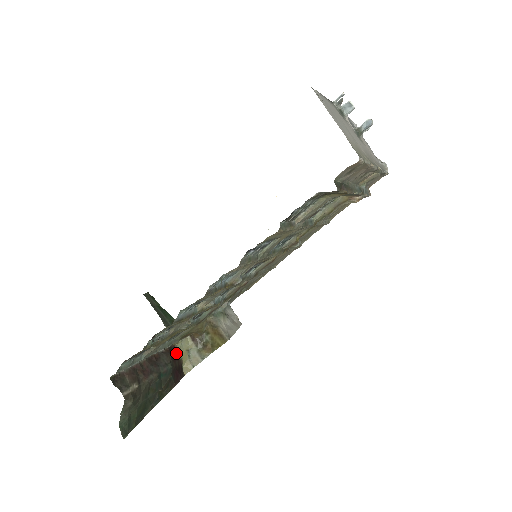
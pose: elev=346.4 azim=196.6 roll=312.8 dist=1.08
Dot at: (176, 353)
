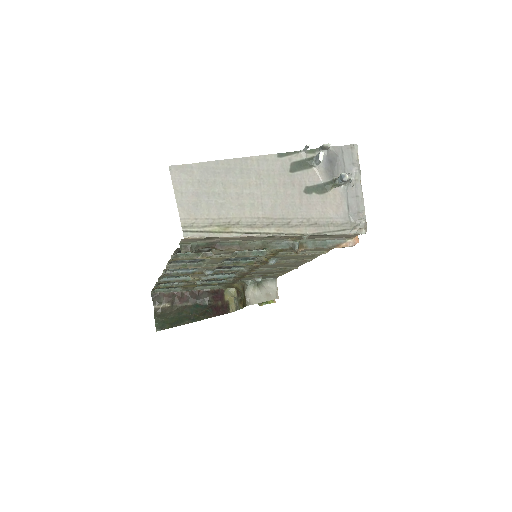
Dot at: (222, 295)
